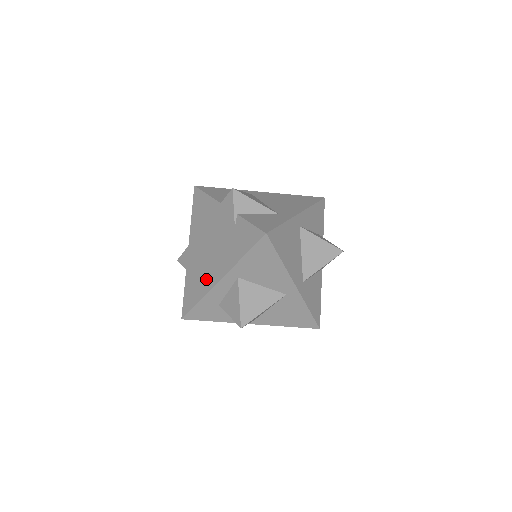
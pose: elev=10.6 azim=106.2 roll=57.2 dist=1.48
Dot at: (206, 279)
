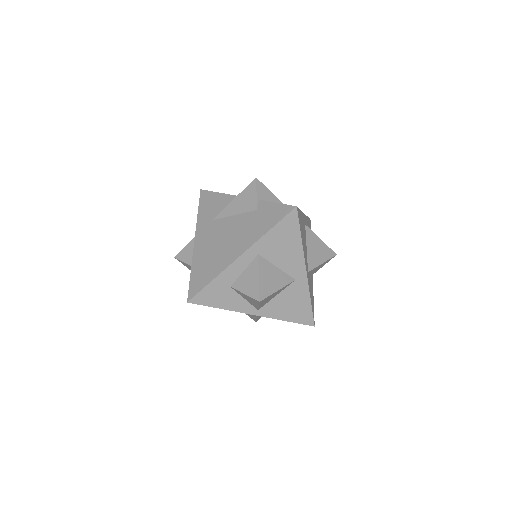
Dot at: (222, 259)
